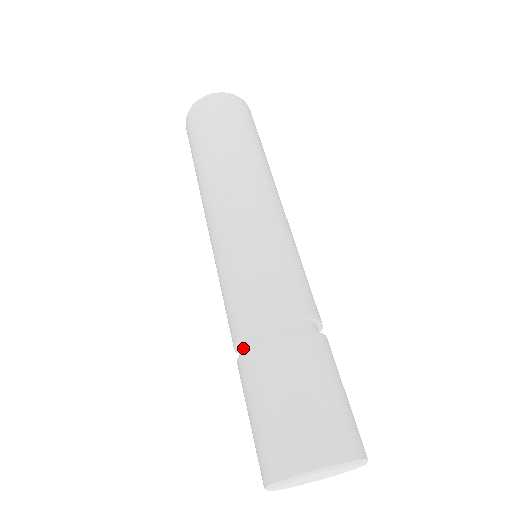
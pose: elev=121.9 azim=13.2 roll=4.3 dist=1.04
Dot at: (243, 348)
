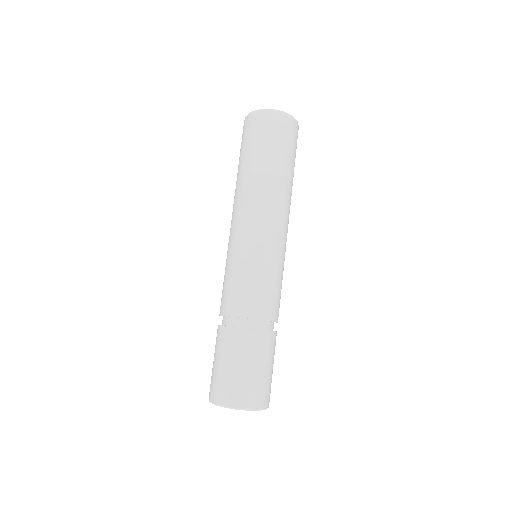
Dot at: occluded
